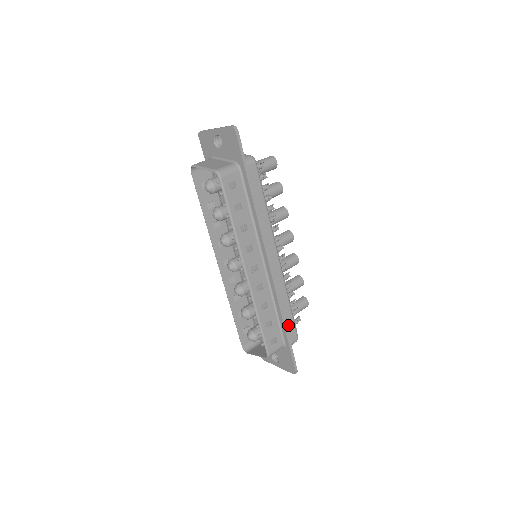
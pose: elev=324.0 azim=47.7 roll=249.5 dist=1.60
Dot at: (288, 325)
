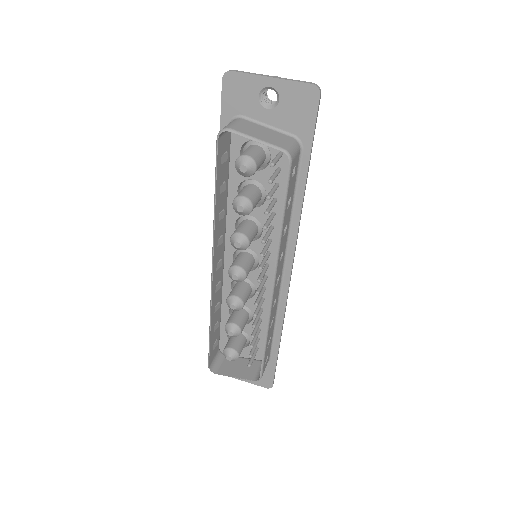
Dot at: occluded
